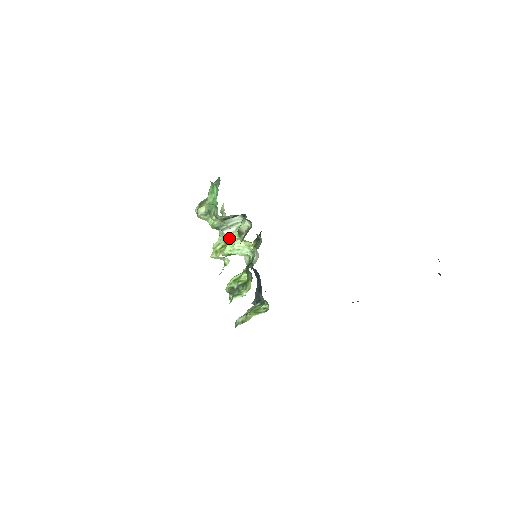
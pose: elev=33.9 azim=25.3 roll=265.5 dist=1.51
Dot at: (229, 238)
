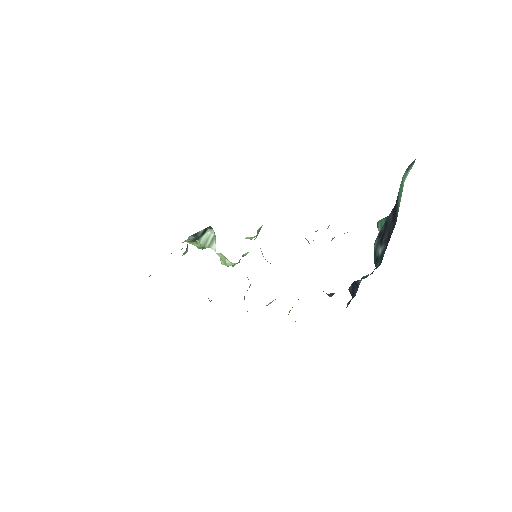
Dot at: occluded
